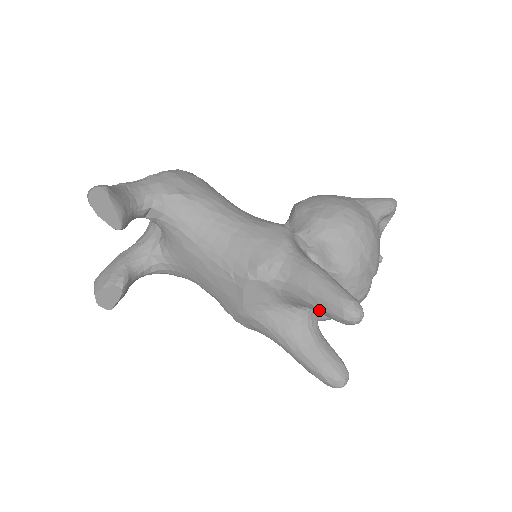
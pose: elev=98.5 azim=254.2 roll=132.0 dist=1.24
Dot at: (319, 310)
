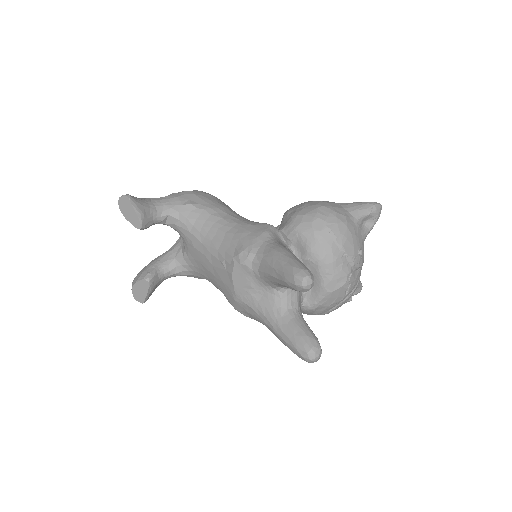
Dot at: (281, 282)
